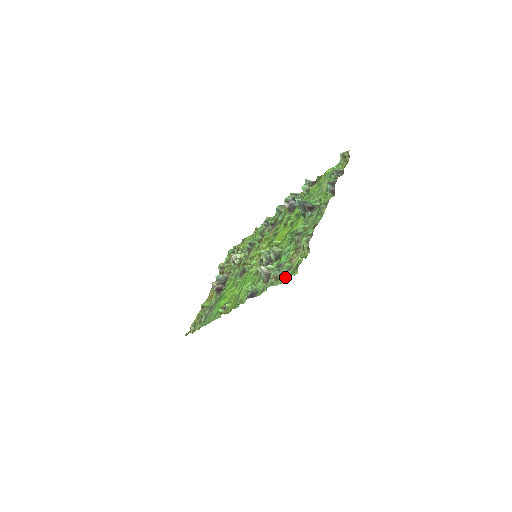
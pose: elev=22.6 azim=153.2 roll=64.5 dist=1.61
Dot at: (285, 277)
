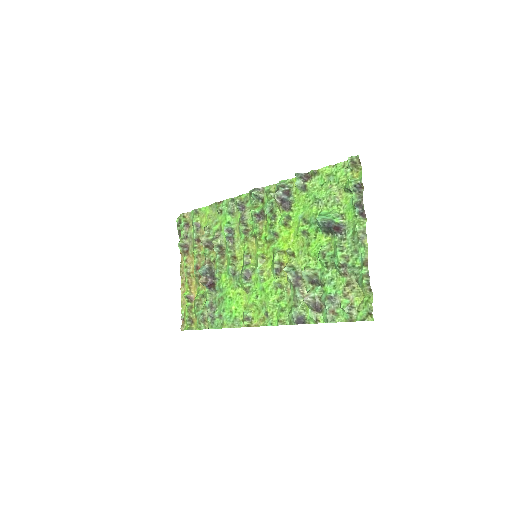
Dot at: (351, 317)
